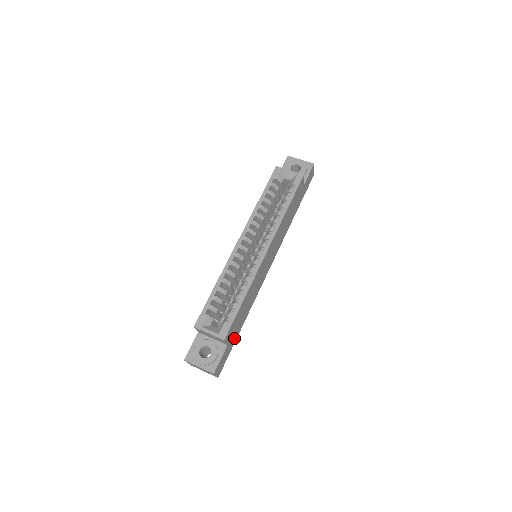
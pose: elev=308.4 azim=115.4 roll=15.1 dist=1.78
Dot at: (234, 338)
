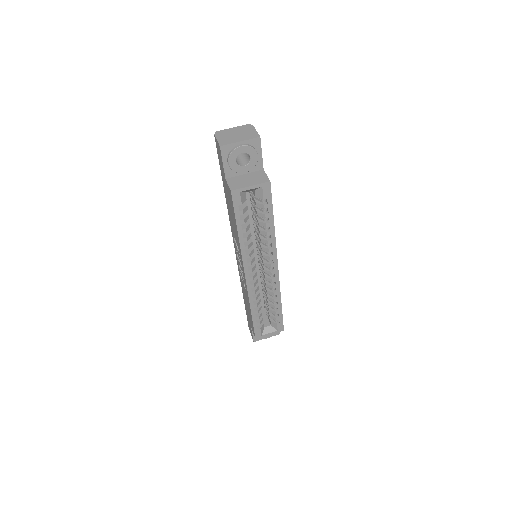
Dot at: occluded
